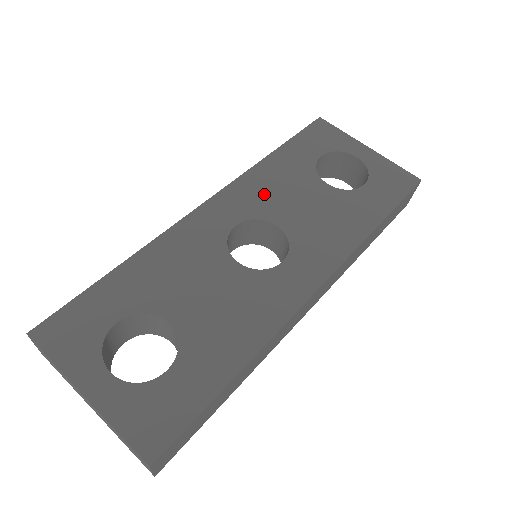
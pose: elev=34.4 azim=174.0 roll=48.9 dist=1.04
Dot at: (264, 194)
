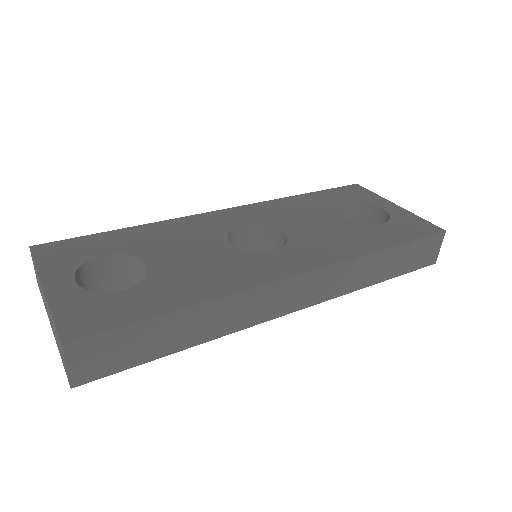
Dot at: (280, 213)
